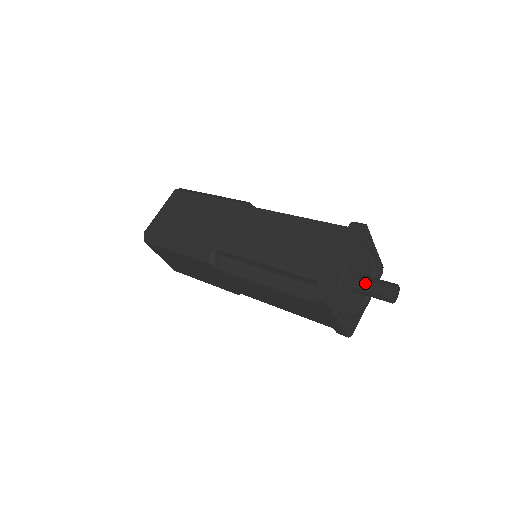
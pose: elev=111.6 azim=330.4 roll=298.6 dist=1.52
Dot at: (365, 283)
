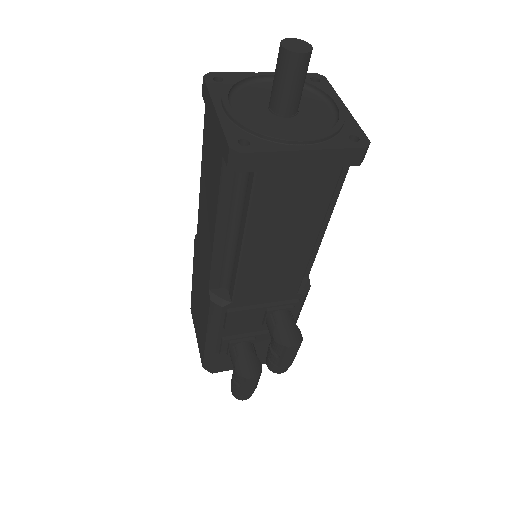
Dot at: occluded
